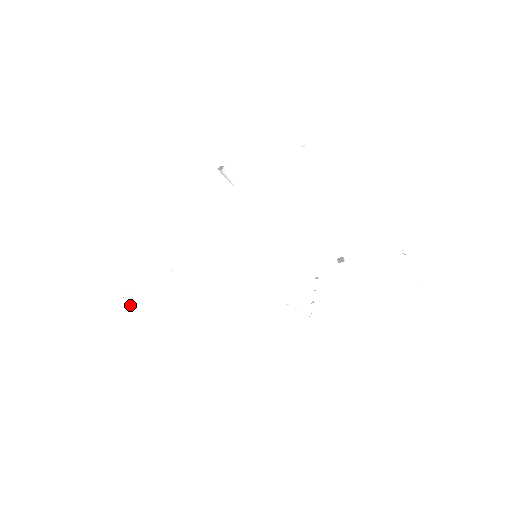
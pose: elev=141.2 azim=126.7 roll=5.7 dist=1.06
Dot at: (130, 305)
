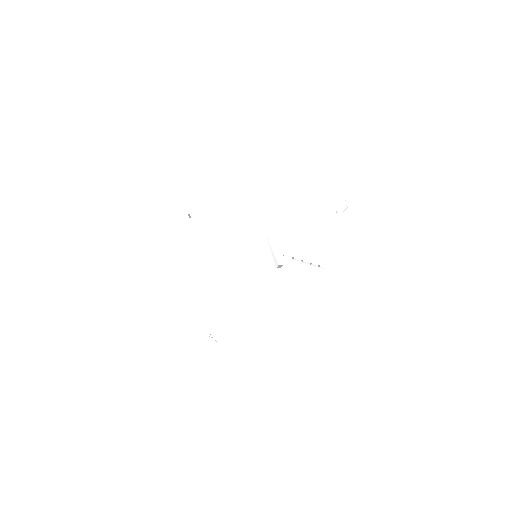
Dot at: occluded
